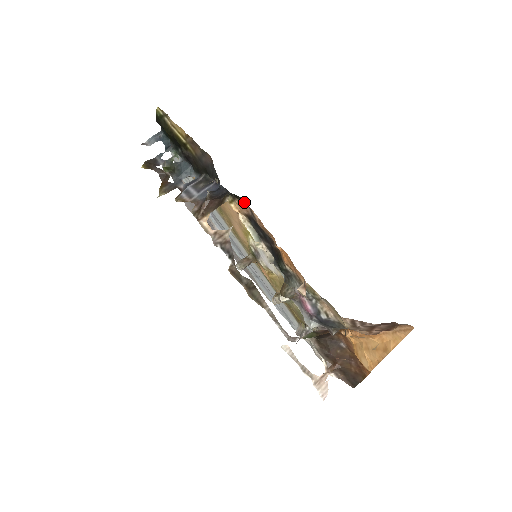
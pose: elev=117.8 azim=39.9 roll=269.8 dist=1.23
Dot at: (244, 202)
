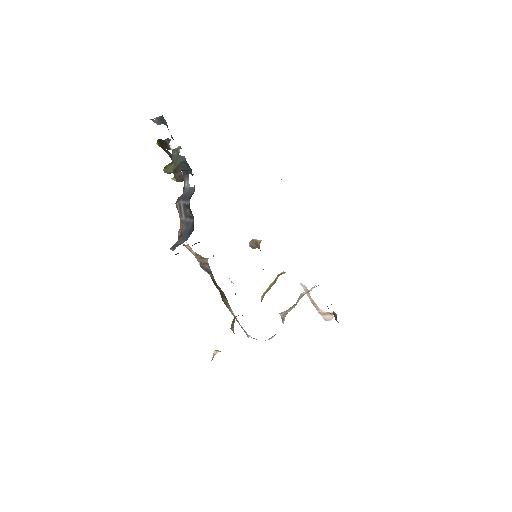
Dot at: occluded
